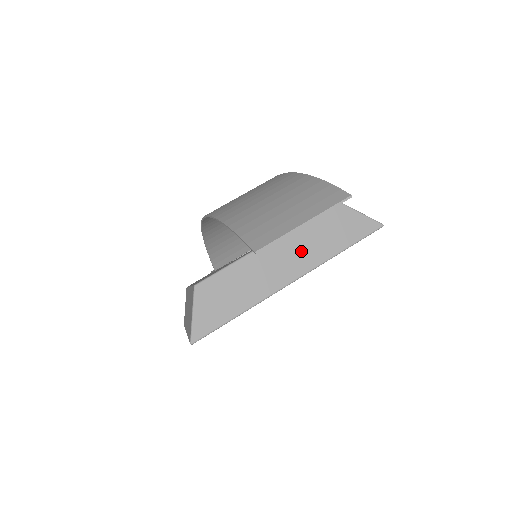
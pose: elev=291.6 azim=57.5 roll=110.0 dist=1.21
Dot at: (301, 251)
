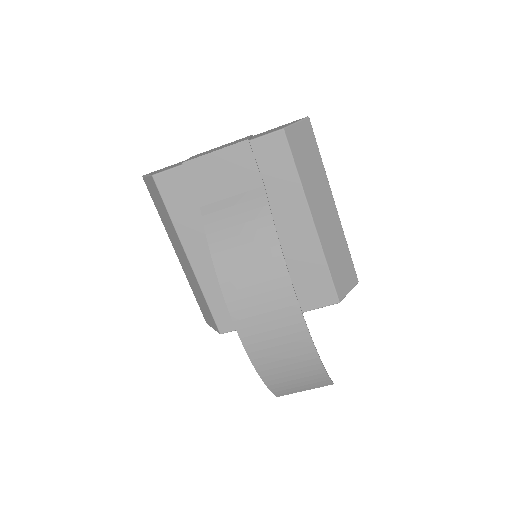
Dot at: occluded
